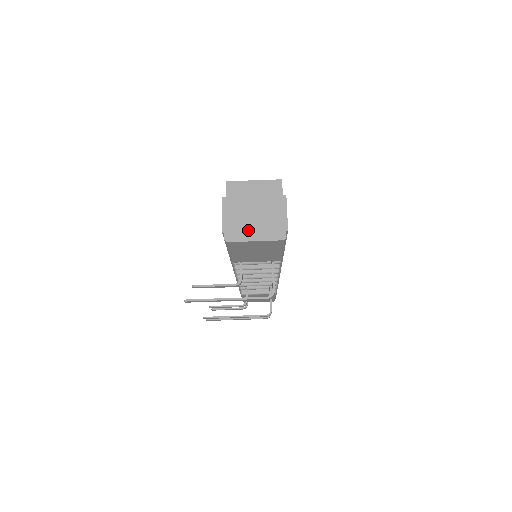
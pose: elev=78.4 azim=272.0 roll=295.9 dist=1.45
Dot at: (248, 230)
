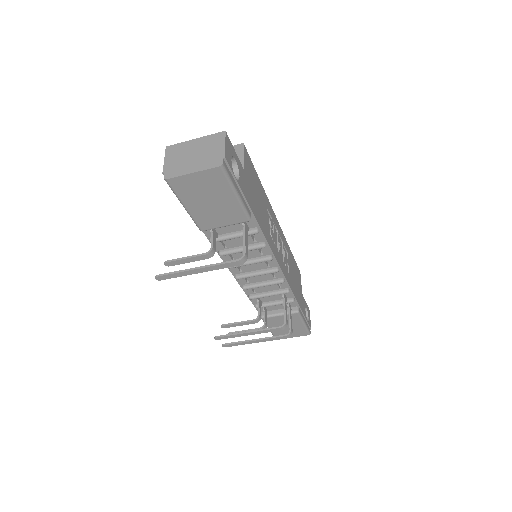
Dot at: (186, 166)
